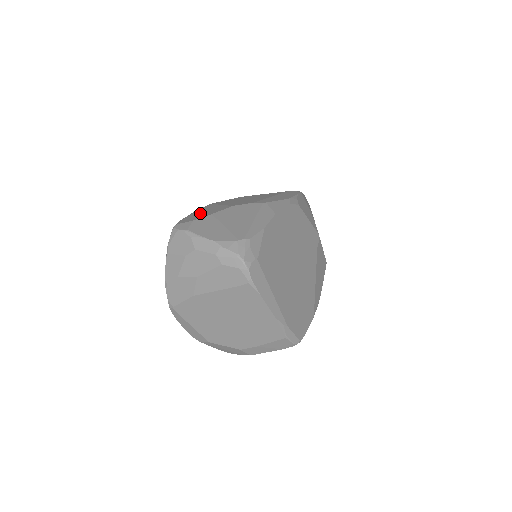
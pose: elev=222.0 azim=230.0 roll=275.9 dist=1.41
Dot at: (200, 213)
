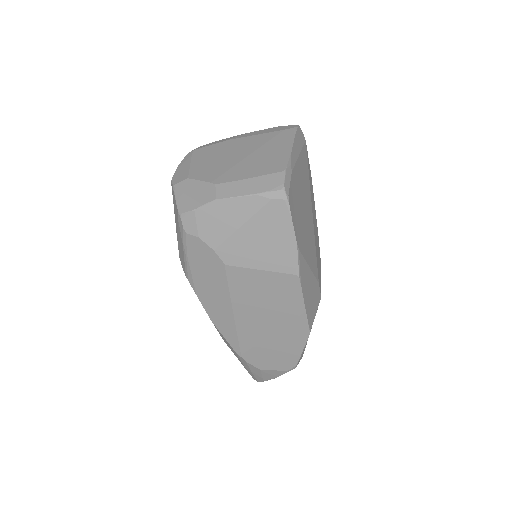
Dot at: occluded
